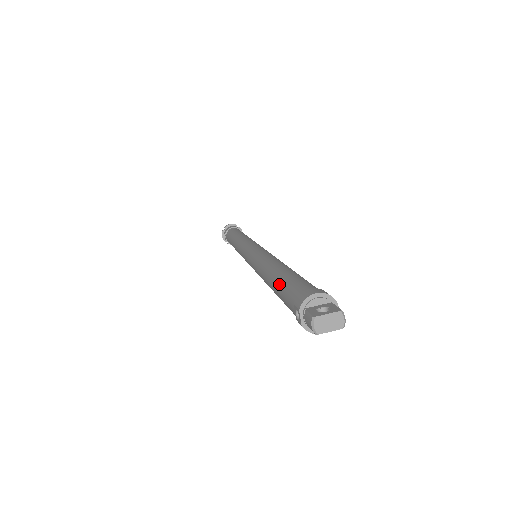
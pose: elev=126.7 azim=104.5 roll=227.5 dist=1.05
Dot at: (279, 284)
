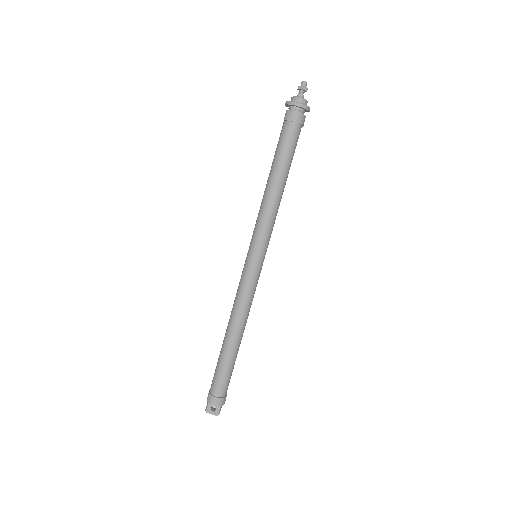
Dot at: (219, 361)
